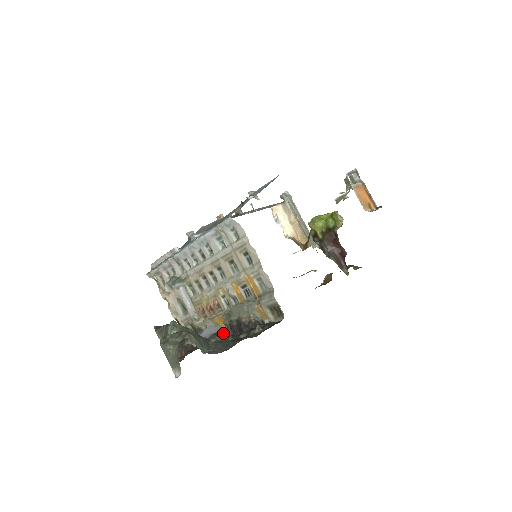
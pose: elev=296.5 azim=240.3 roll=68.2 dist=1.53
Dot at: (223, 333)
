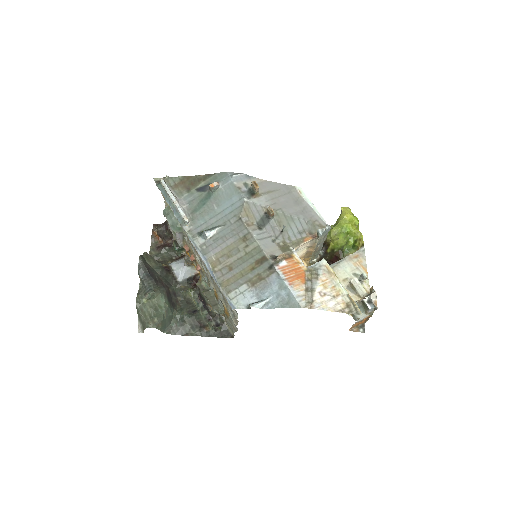
Dot at: (195, 277)
